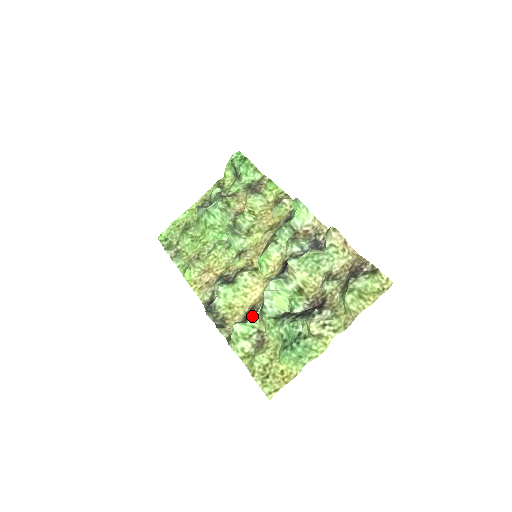
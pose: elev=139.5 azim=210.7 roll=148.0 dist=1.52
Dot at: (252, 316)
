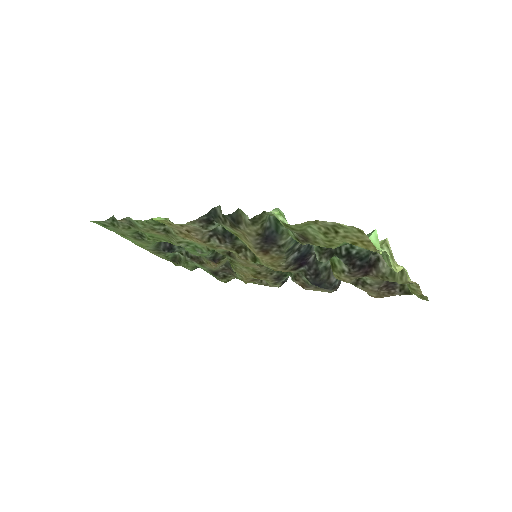
Dot at: (277, 241)
